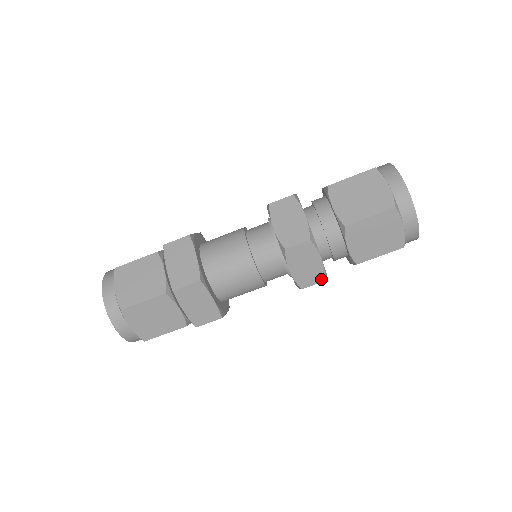
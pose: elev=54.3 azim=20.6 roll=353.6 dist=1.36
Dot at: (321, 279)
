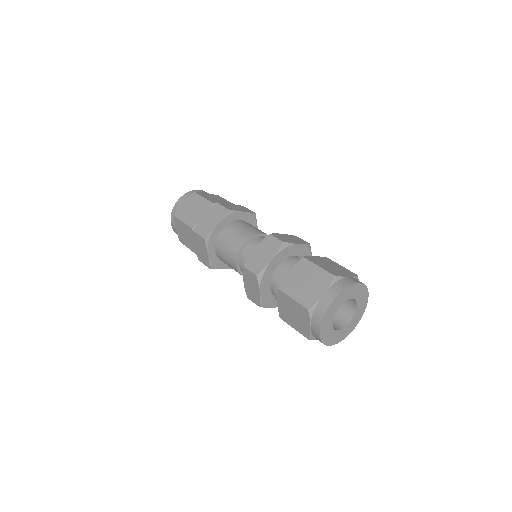
Dot at: (257, 272)
